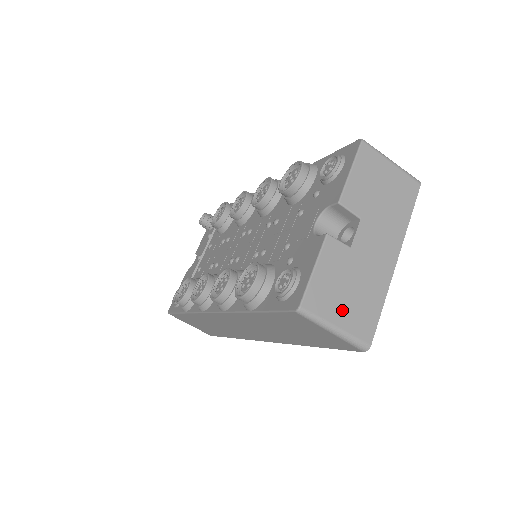
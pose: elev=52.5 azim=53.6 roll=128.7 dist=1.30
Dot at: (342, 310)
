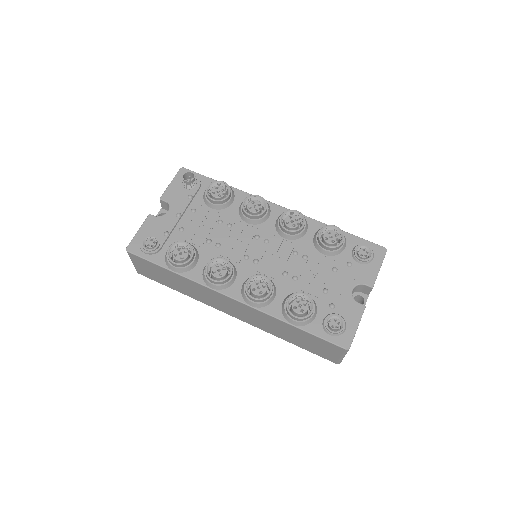
Dot at: occluded
